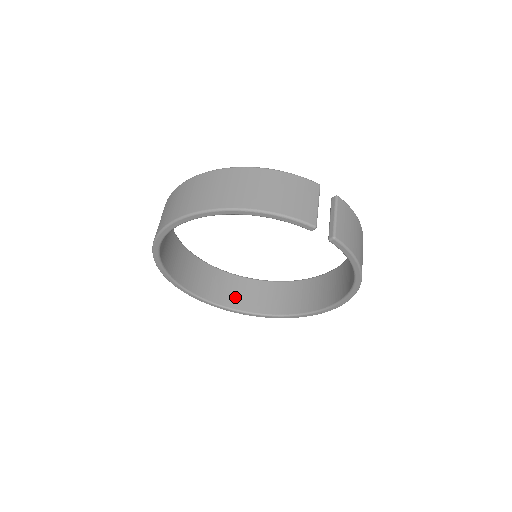
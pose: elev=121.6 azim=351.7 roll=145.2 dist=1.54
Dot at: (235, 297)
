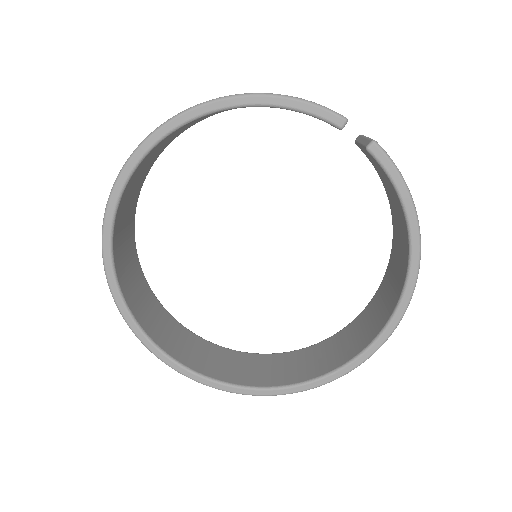
Dot at: (221, 368)
